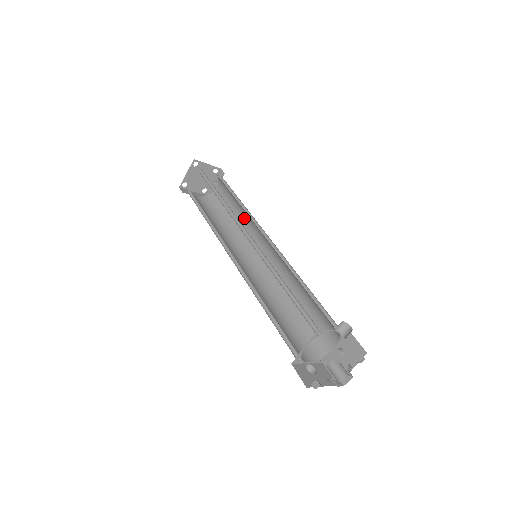
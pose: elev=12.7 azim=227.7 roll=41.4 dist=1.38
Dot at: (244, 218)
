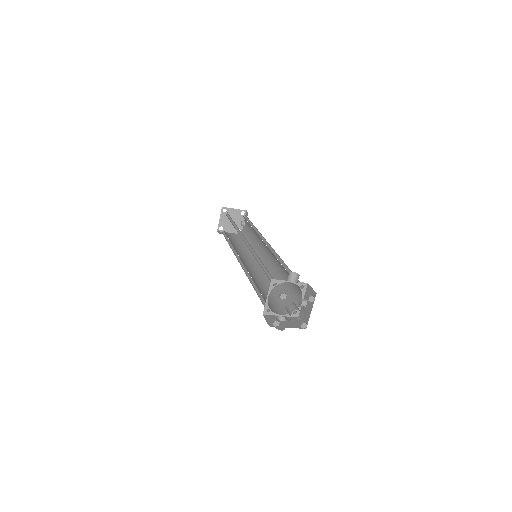
Dot at: (257, 237)
